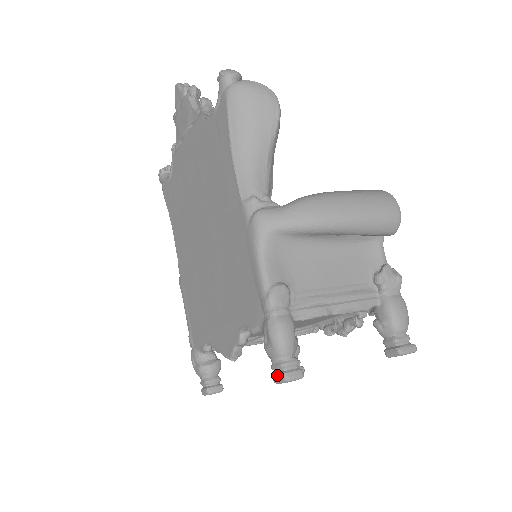
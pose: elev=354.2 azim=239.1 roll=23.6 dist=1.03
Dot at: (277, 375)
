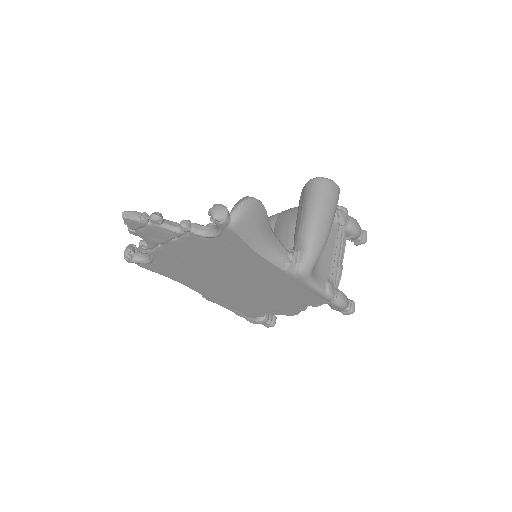
Dot at: (347, 314)
